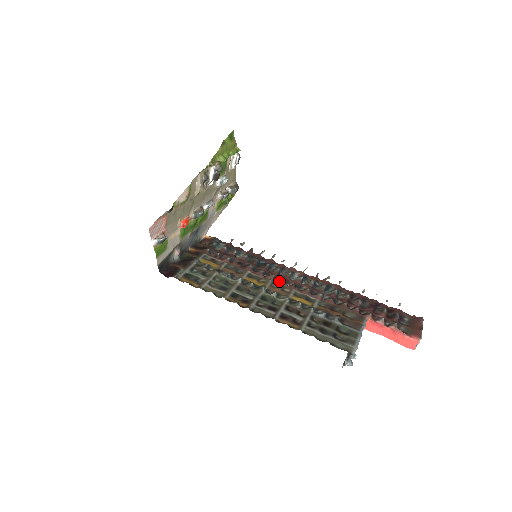
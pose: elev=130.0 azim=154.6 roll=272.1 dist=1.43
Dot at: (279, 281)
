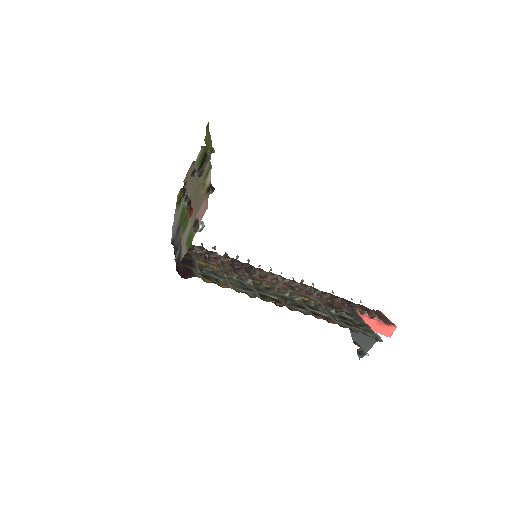
Dot at: (277, 283)
